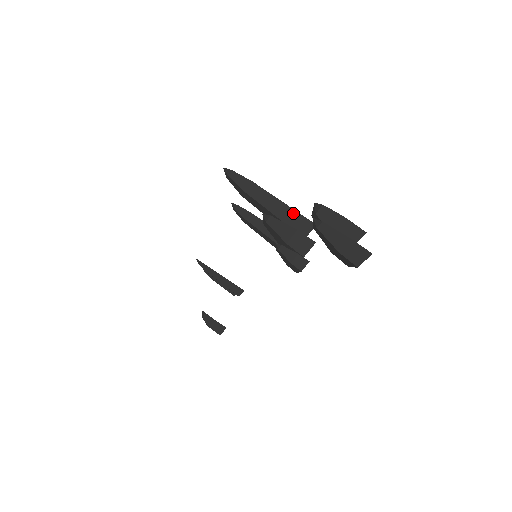
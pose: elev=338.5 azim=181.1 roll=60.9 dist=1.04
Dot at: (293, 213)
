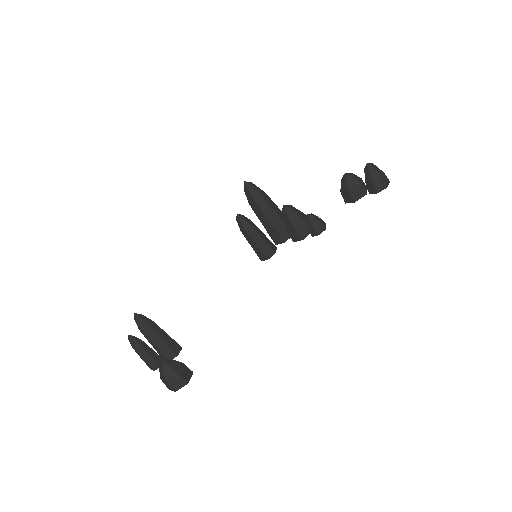
Dot at: occluded
